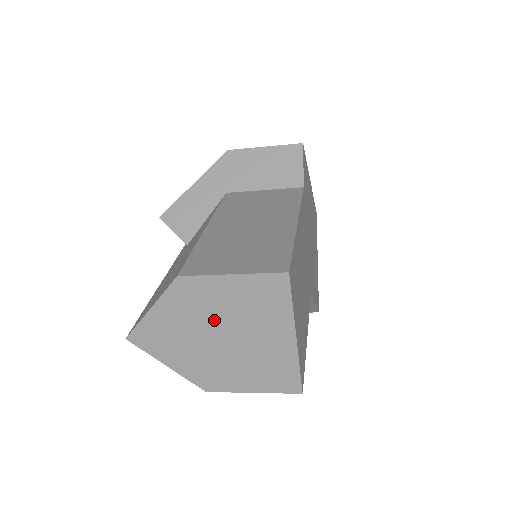
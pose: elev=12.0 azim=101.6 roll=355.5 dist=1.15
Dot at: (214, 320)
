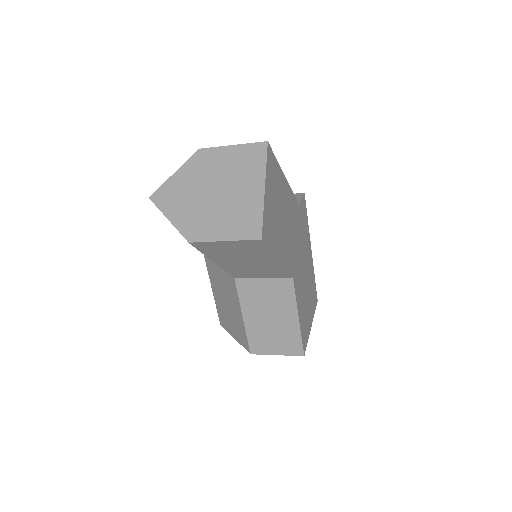
Dot at: (213, 178)
